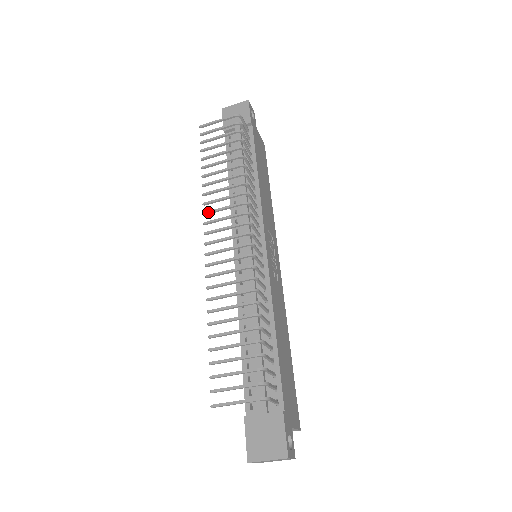
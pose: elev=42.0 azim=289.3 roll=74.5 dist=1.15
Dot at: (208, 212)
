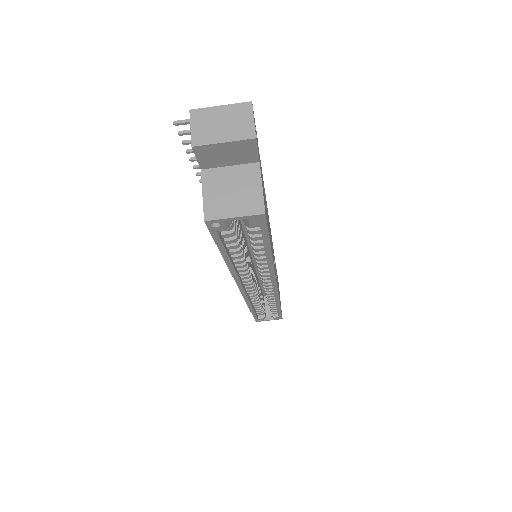
Dot at: occluded
